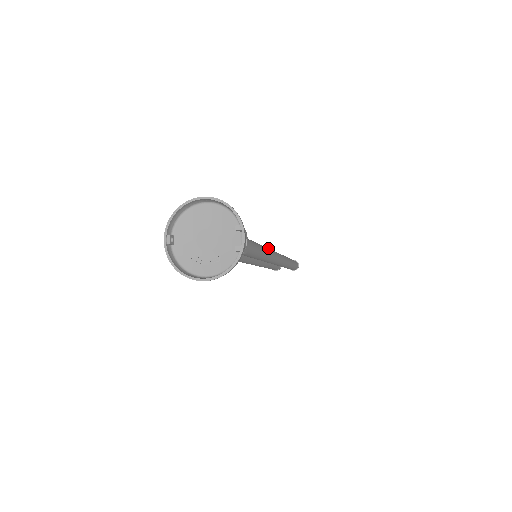
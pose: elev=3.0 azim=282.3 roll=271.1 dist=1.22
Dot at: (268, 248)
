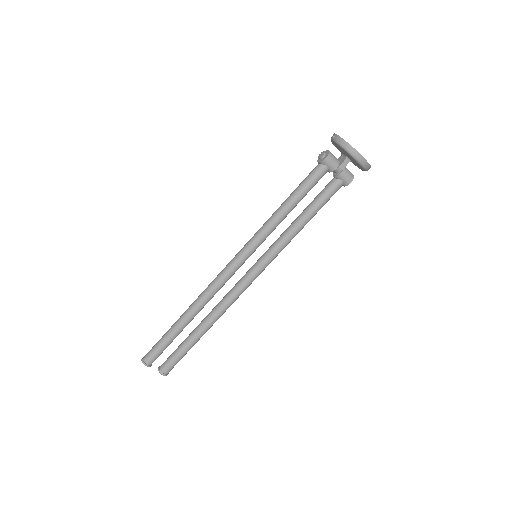
Dot at: occluded
